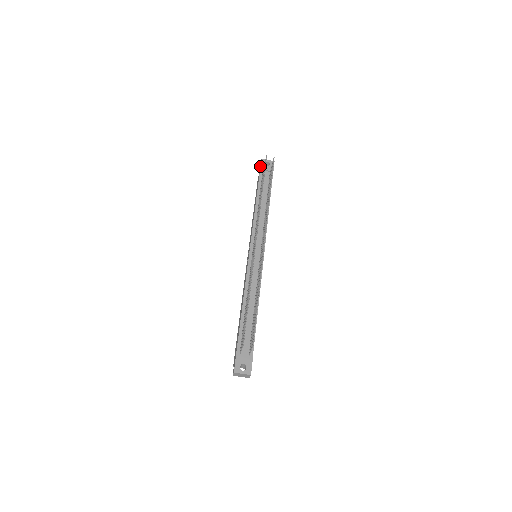
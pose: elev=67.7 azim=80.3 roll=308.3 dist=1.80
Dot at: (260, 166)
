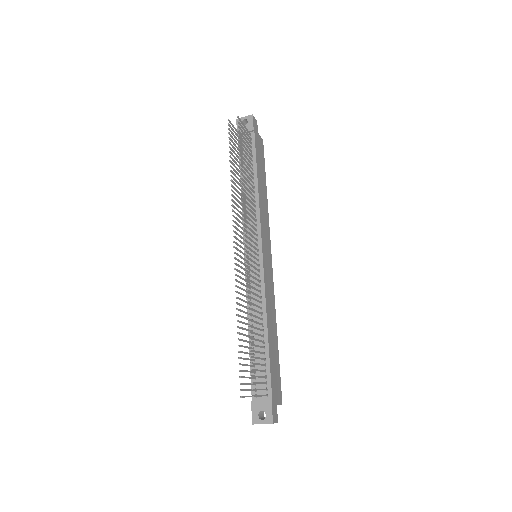
Dot at: (237, 130)
